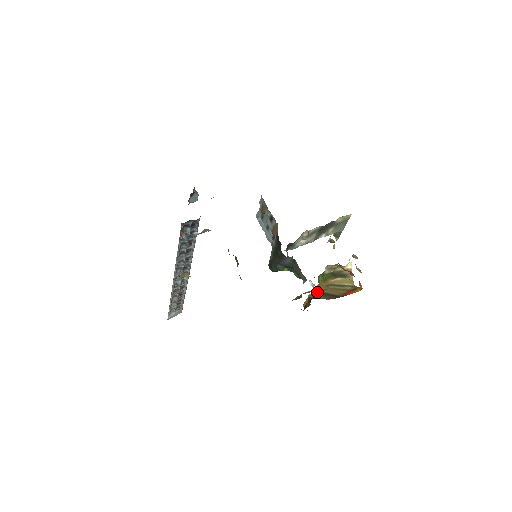
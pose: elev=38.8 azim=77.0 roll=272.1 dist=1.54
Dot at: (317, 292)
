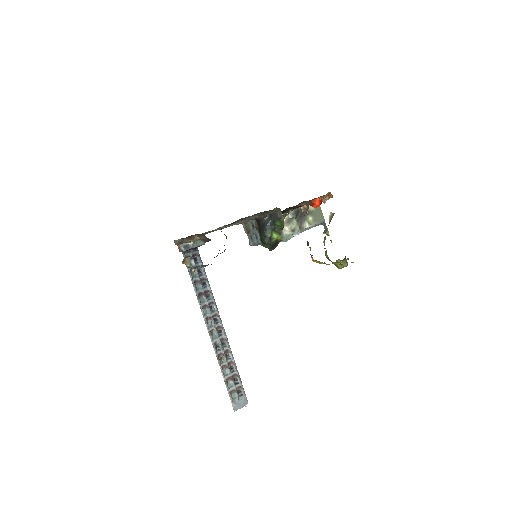
Dot at: occluded
